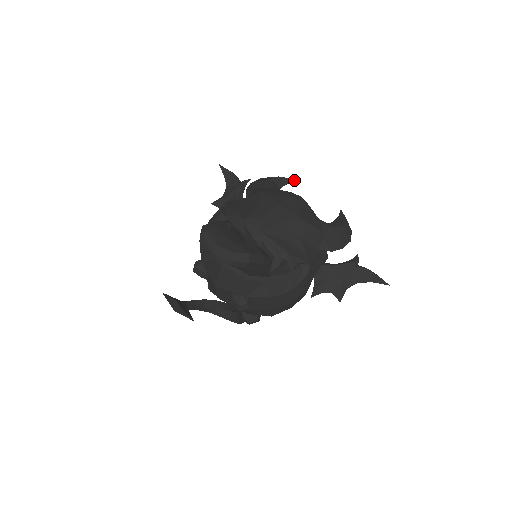
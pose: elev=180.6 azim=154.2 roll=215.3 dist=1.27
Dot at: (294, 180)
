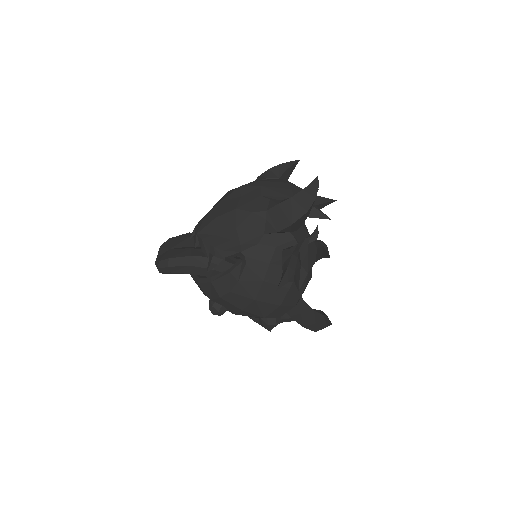
Dot at: (296, 161)
